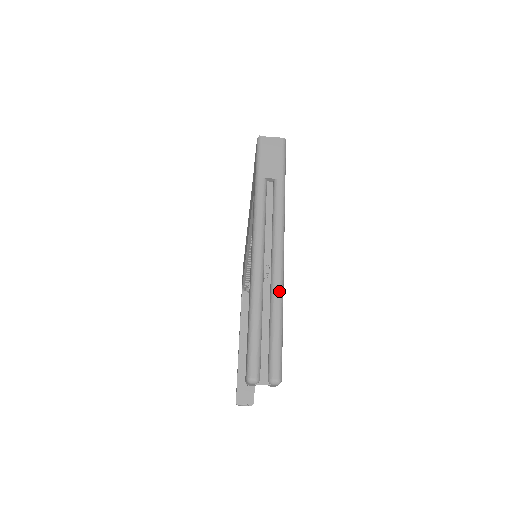
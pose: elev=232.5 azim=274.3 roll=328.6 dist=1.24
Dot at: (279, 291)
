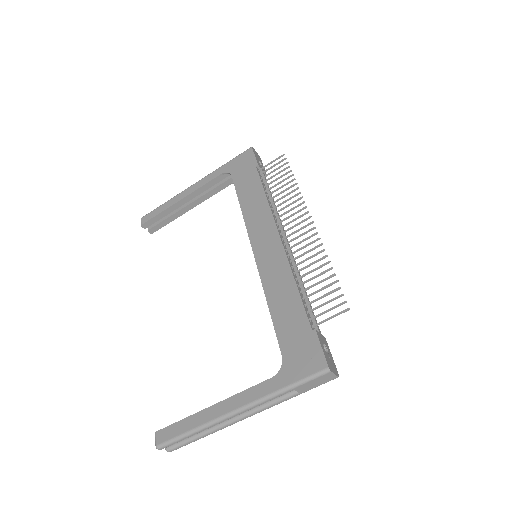
Dot at: occluded
